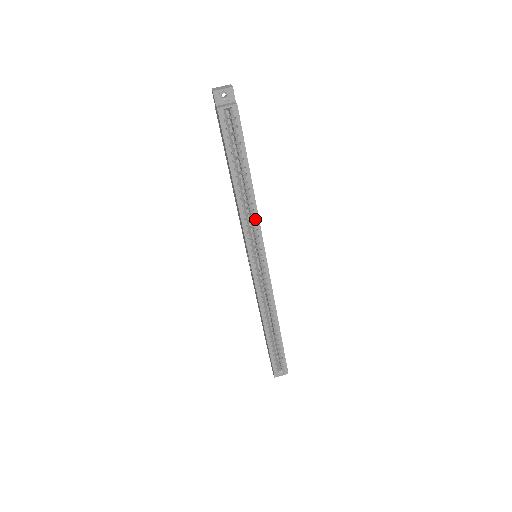
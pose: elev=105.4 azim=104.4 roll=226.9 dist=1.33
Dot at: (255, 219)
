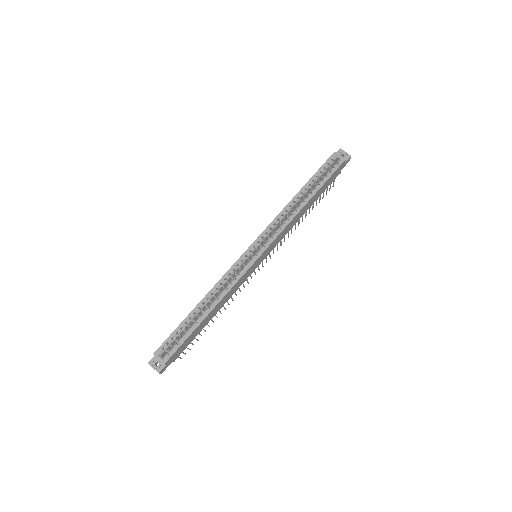
Dot at: (287, 221)
